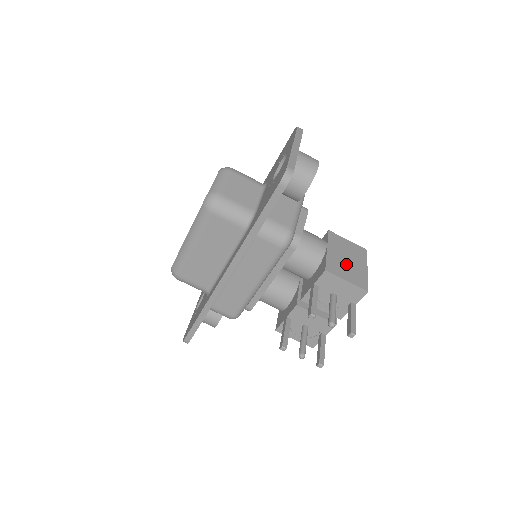
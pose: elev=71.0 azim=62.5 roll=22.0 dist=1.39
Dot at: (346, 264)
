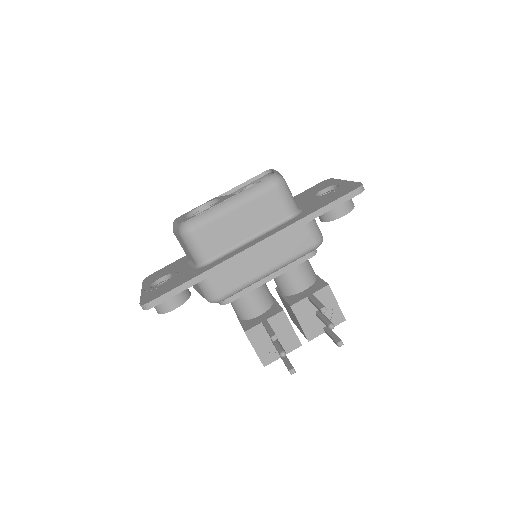
Dot at: occluded
